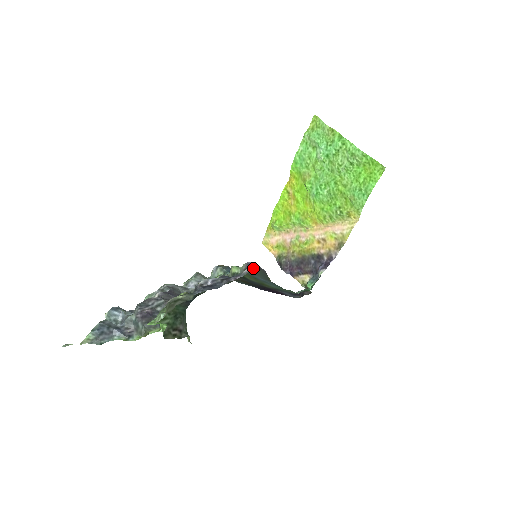
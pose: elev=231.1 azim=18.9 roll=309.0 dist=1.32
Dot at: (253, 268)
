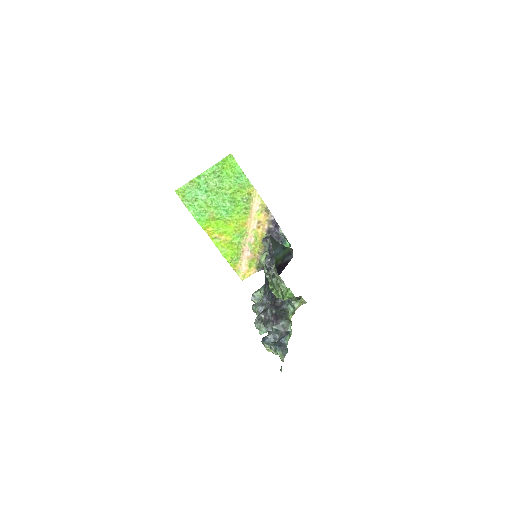
Dot at: (267, 238)
